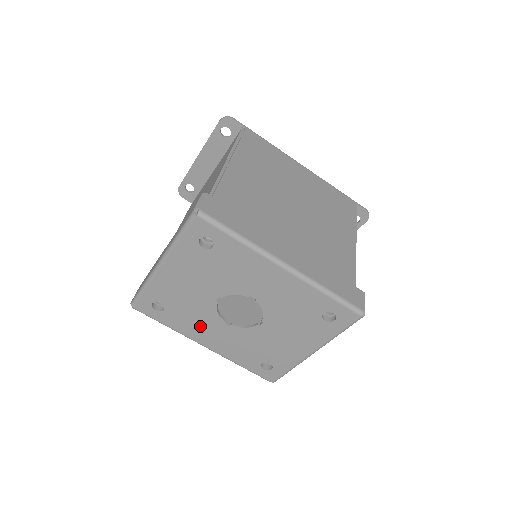
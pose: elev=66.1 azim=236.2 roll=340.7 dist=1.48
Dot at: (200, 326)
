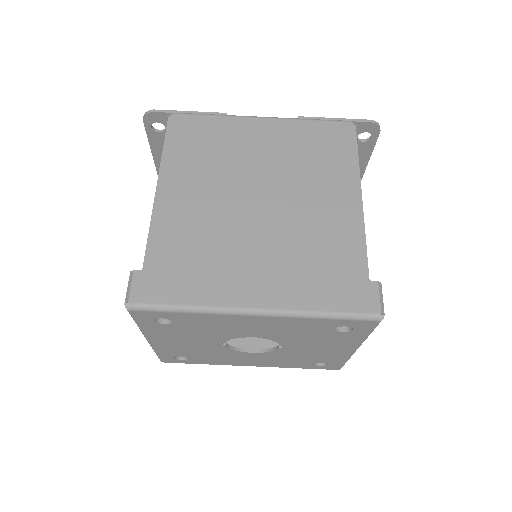
Dot at: (230, 359)
